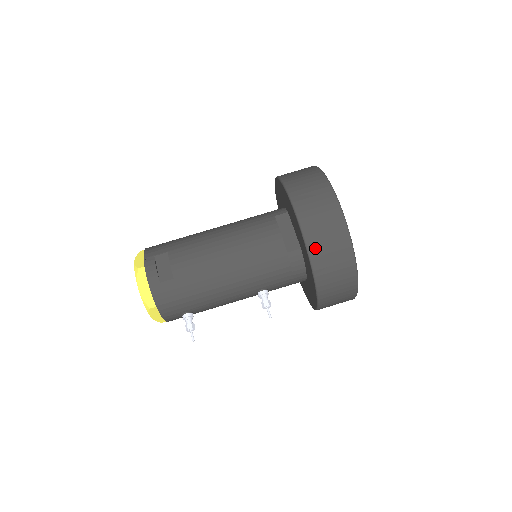
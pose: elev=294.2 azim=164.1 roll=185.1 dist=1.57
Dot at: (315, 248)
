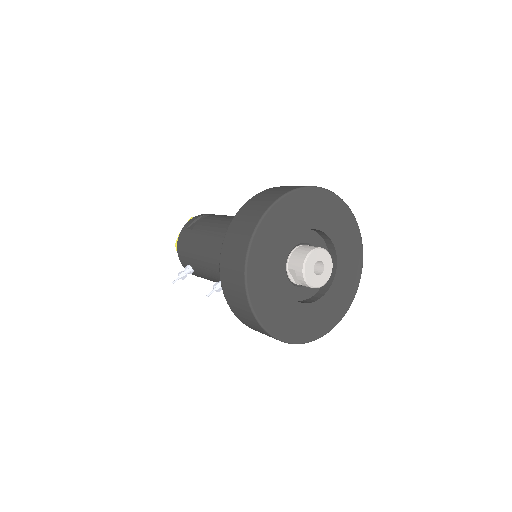
Dot at: (231, 231)
